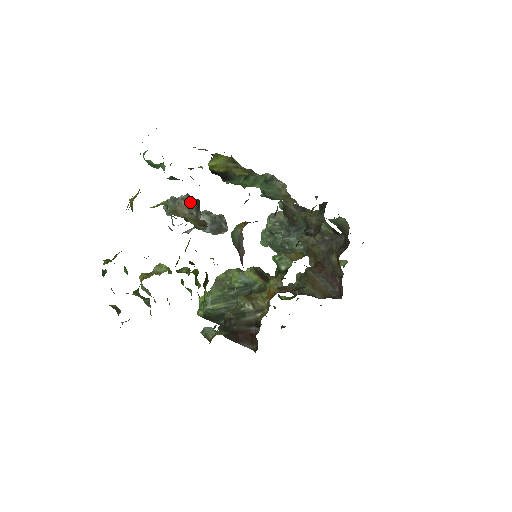
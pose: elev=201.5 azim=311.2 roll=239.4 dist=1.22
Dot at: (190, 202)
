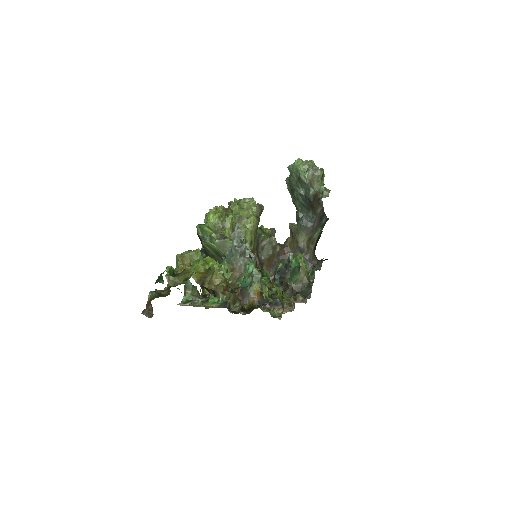
Dot at: occluded
